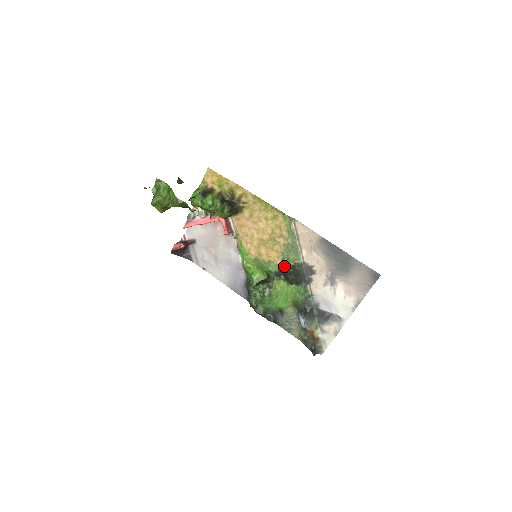
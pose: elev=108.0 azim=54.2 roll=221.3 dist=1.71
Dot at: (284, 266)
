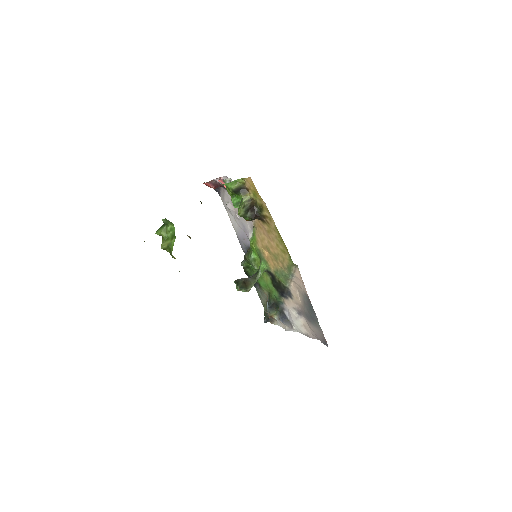
Dot at: (274, 275)
